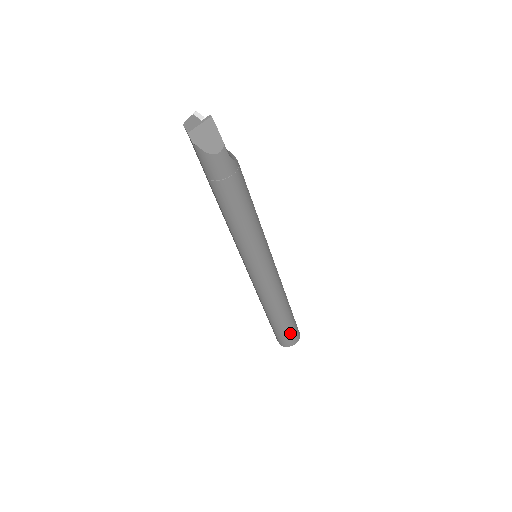
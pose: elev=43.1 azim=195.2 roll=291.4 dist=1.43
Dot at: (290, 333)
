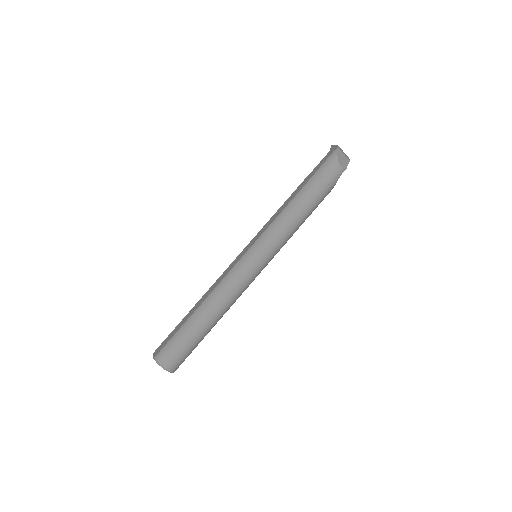
Dot at: (184, 351)
